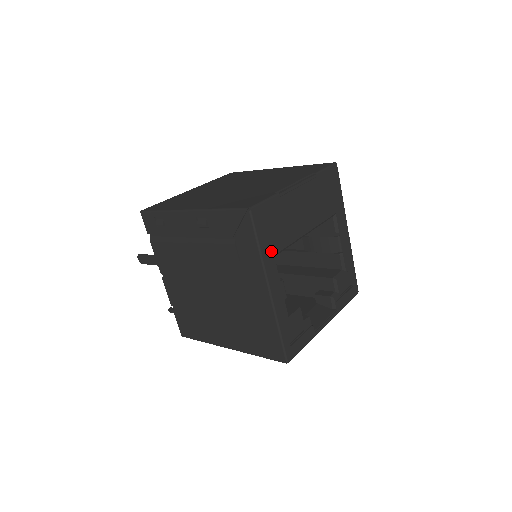
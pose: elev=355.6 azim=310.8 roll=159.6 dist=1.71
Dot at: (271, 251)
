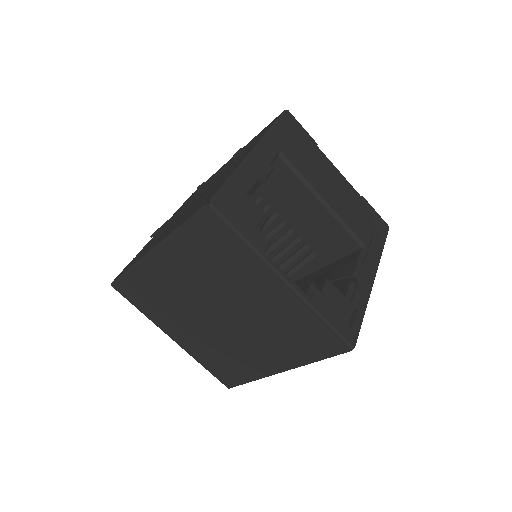
Dot at: (281, 143)
